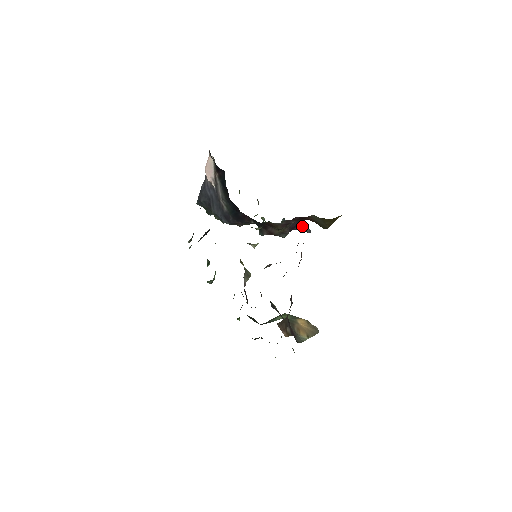
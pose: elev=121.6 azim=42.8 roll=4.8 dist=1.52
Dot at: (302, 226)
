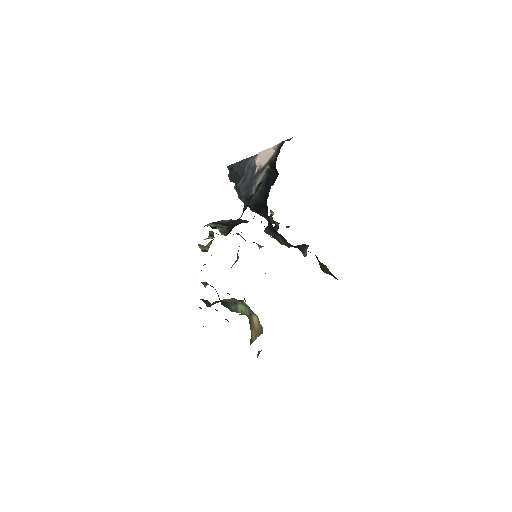
Dot at: occluded
